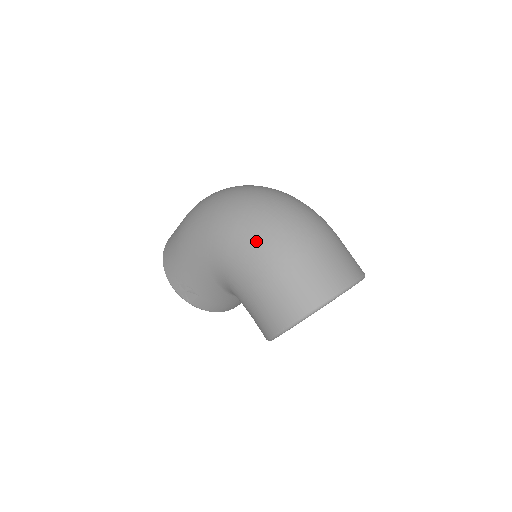
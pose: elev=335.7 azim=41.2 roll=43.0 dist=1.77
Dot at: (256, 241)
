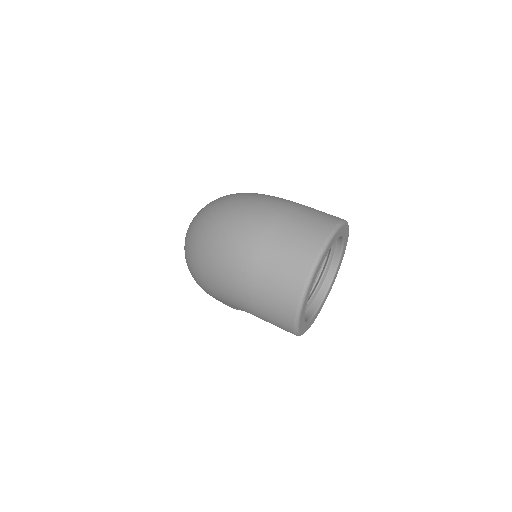
Dot at: (219, 283)
